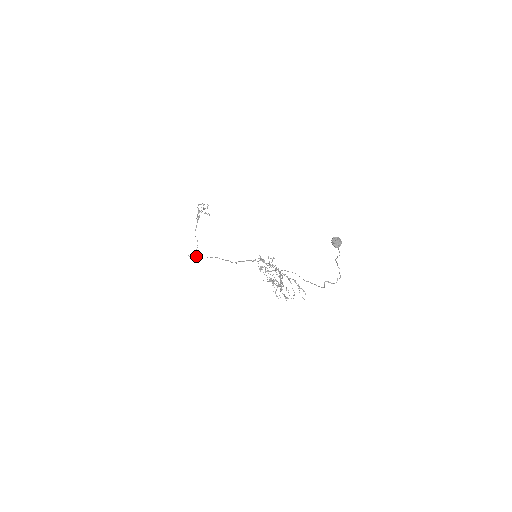
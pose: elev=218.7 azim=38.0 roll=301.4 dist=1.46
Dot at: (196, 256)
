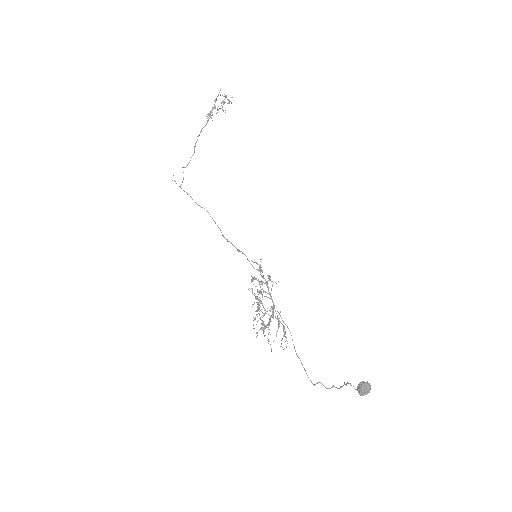
Dot at: (183, 179)
